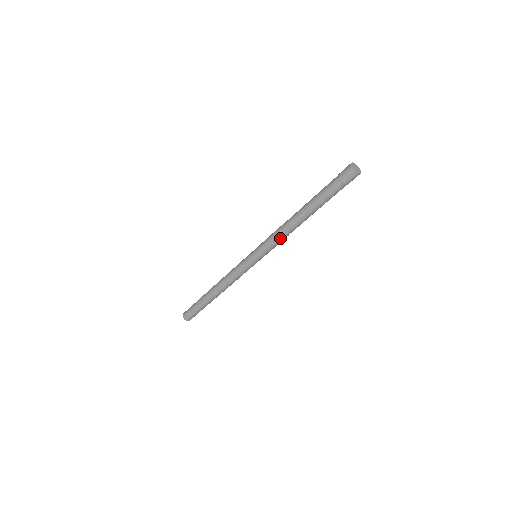
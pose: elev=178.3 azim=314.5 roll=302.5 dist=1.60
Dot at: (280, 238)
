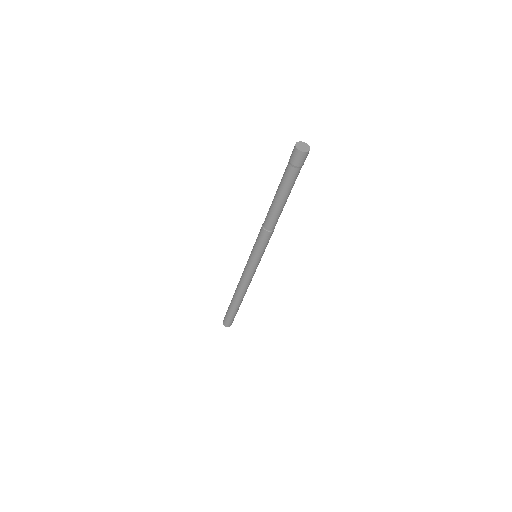
Dot at: (265, 234)
